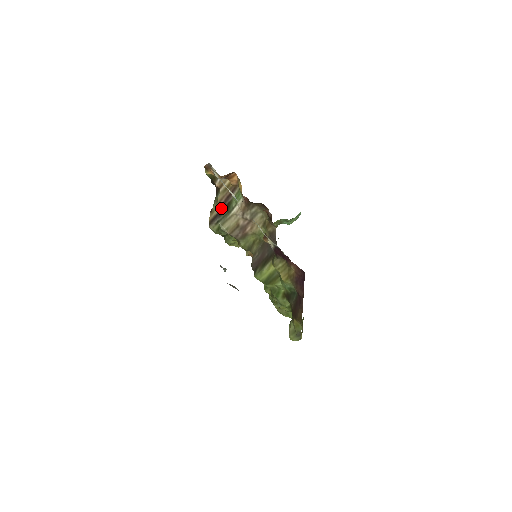
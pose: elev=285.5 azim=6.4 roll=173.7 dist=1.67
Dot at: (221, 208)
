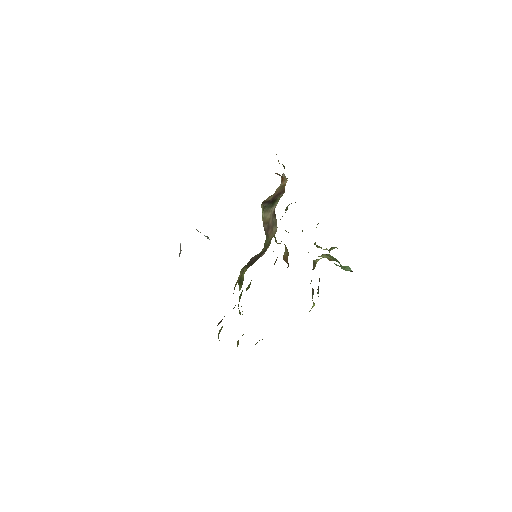
Dot at: (273, 198)
